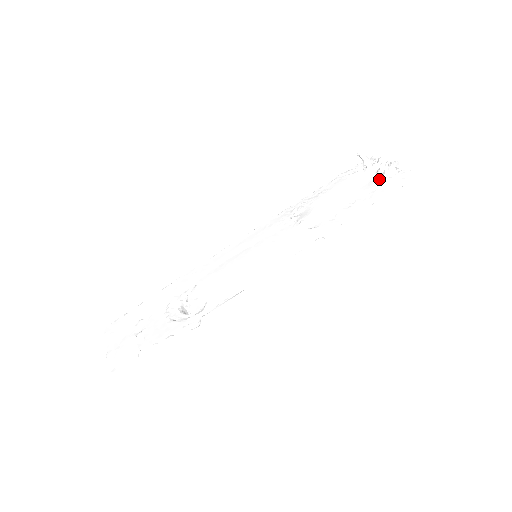
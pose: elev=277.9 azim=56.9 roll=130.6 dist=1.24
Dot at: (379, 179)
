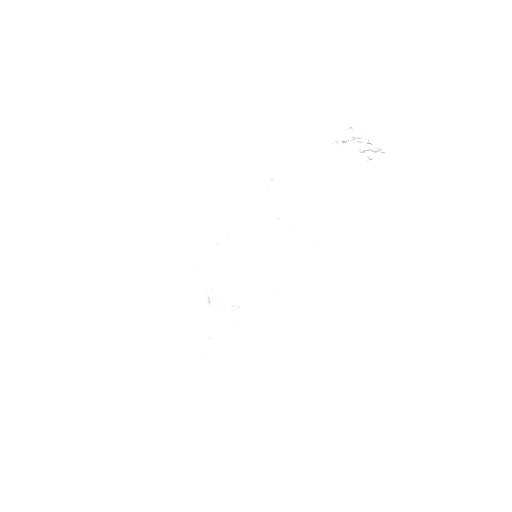
Dot at: (362, 164)
